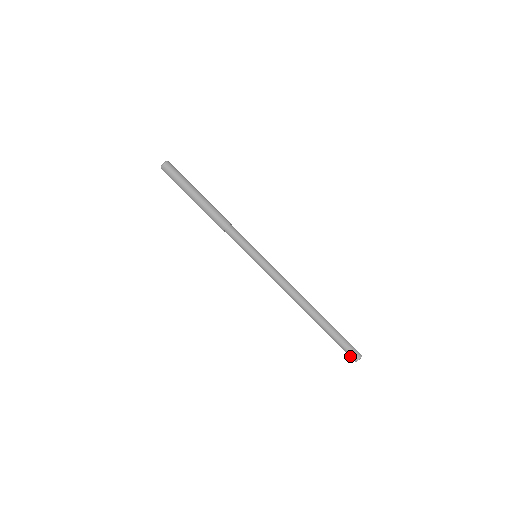
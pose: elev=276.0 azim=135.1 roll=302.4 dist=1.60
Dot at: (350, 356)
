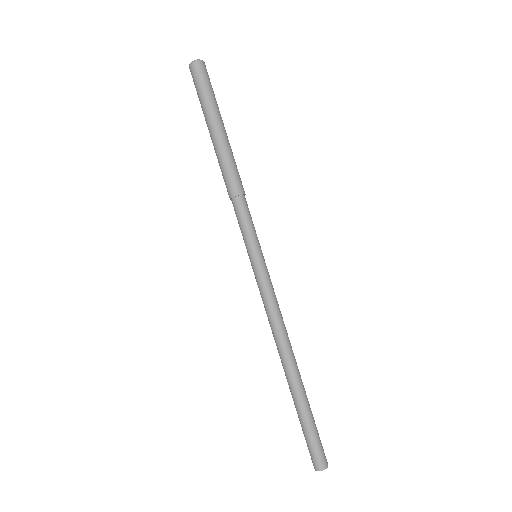
Dot at: (311, 458)
